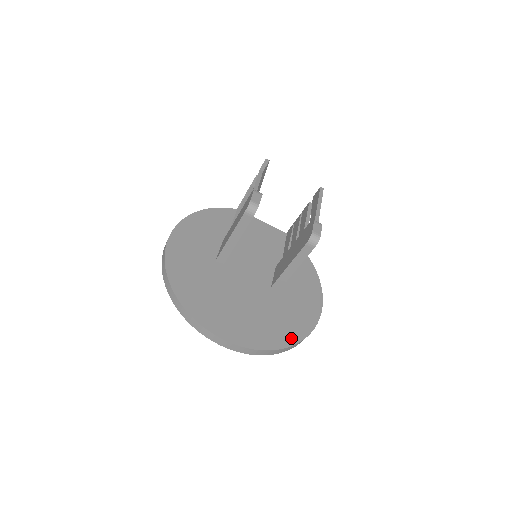
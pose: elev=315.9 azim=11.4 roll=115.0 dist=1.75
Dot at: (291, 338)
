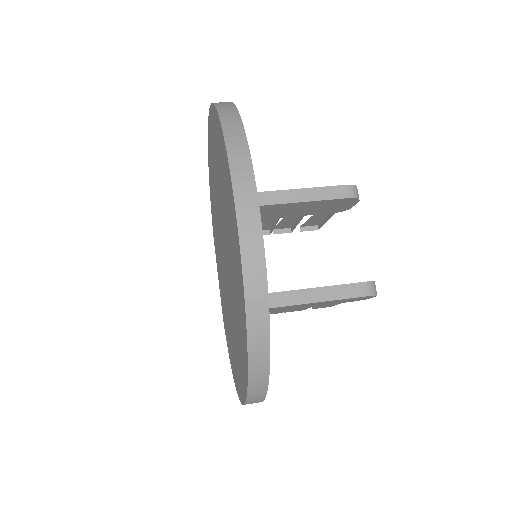
Dot at: occluded
